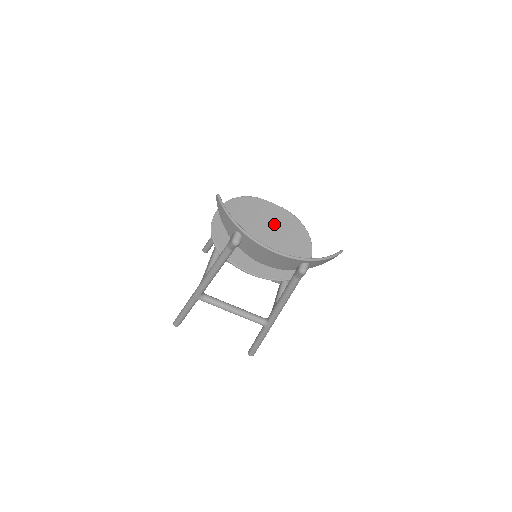
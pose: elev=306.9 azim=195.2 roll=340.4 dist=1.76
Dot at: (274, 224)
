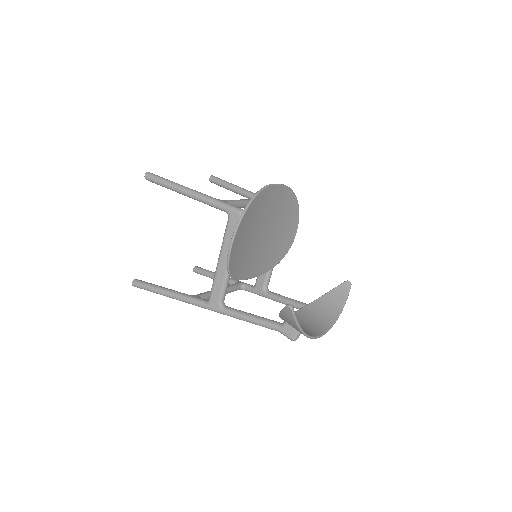
Dot at: (275, 212)
